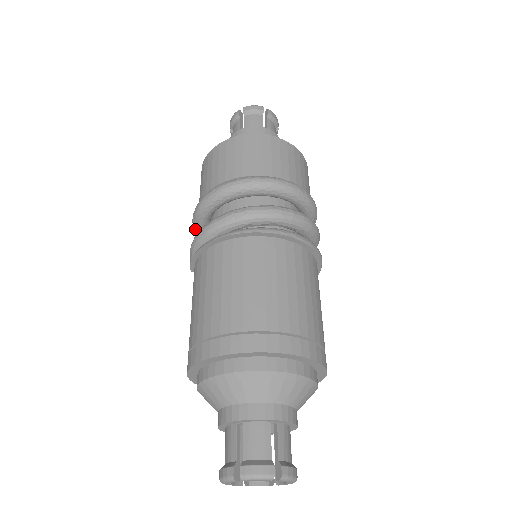
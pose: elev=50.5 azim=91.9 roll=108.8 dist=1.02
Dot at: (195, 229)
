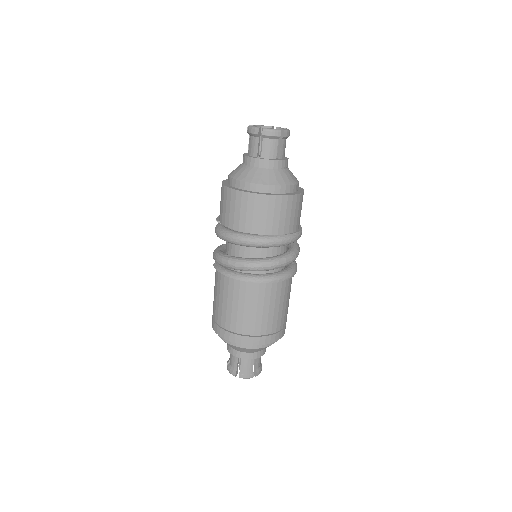
Dot at: occluded
